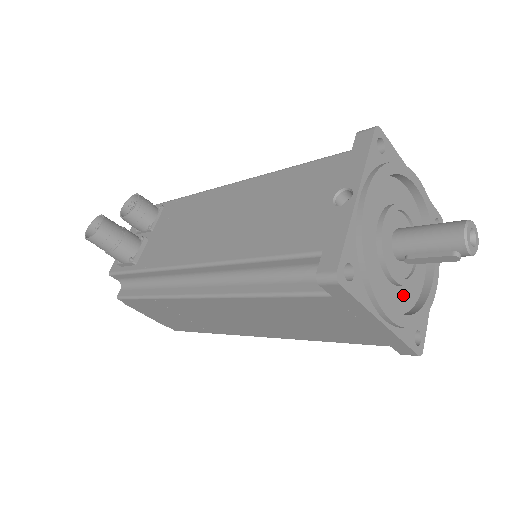
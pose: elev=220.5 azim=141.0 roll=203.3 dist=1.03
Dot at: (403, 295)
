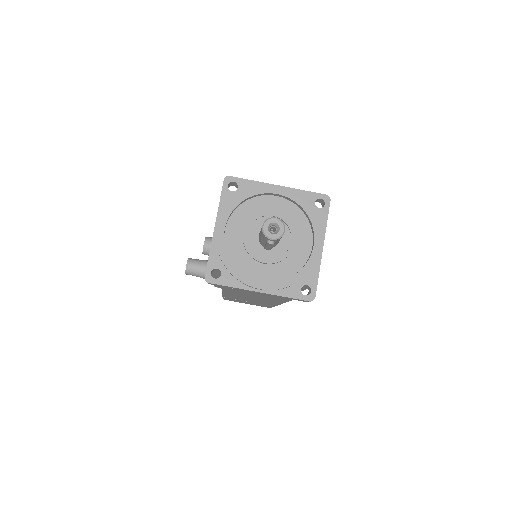
Dot at: (284, 267)
